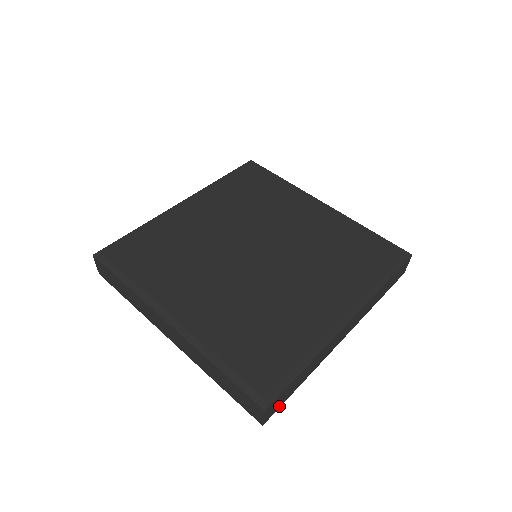
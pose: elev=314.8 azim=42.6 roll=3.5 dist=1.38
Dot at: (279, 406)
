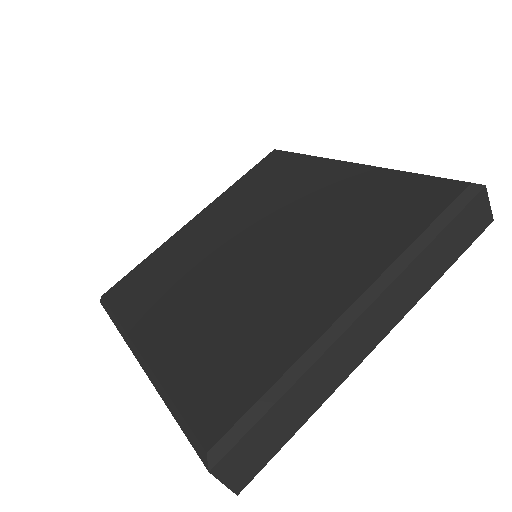
Dot at: (262, 463)
